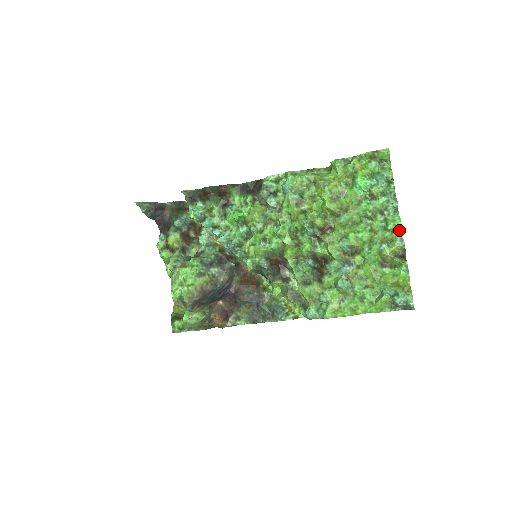
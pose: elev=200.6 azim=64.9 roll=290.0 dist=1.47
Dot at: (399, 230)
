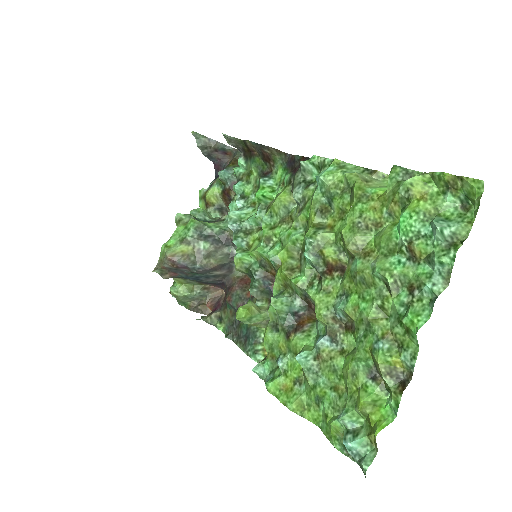
Dot at: (415, 335)
